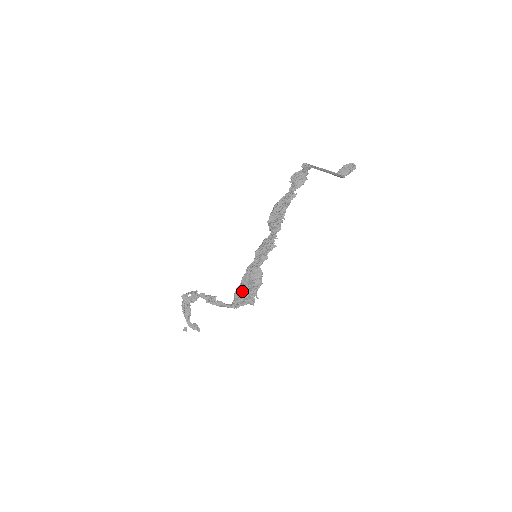
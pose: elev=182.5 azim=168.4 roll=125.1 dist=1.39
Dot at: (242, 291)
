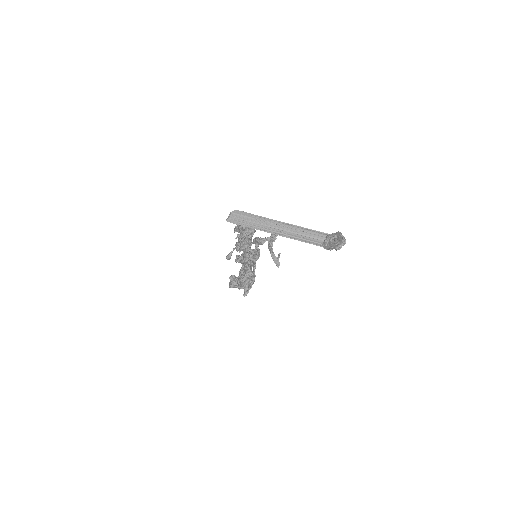
Dot at: occluded
